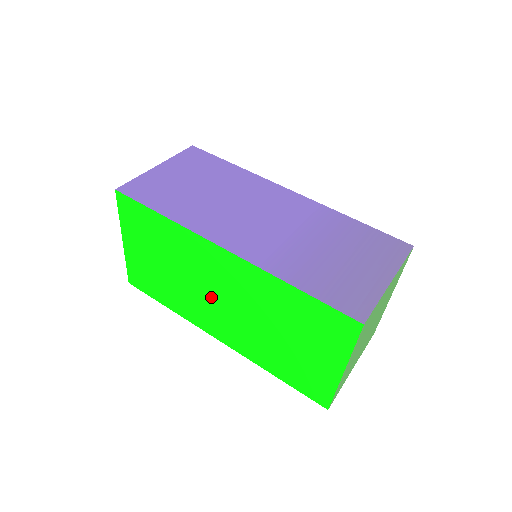
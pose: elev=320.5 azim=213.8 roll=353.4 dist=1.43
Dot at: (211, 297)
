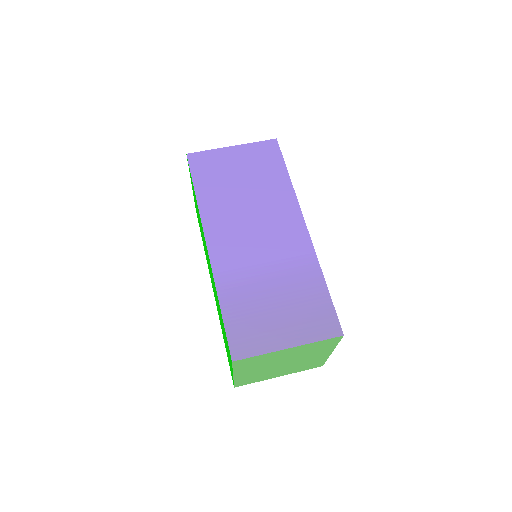
Dot at: occluded
